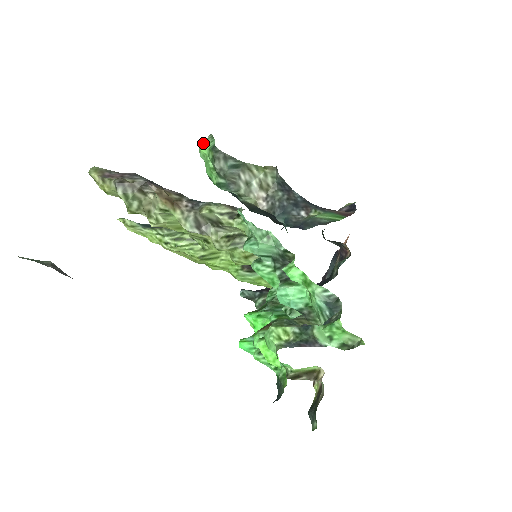
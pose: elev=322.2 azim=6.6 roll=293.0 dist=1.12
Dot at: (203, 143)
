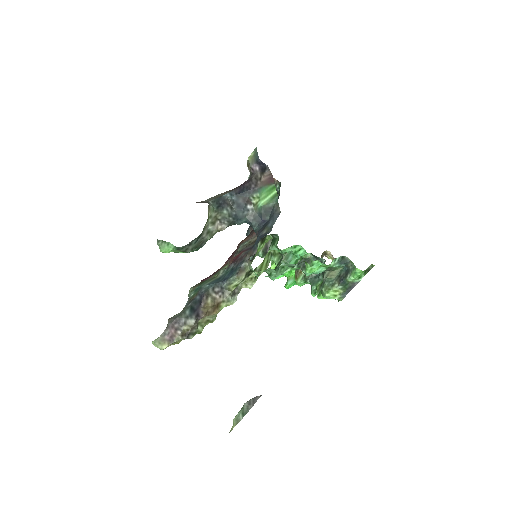
Dot at: (161, 249)
